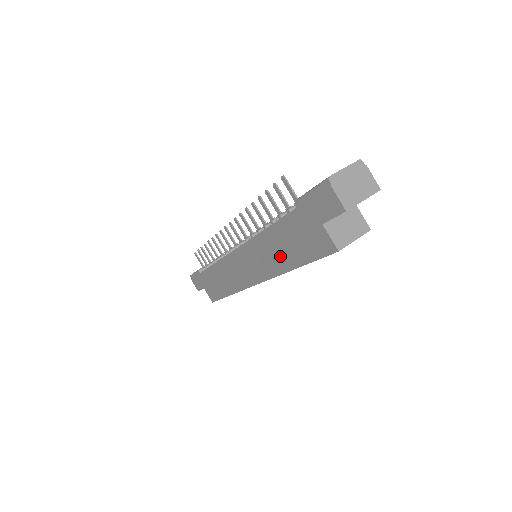
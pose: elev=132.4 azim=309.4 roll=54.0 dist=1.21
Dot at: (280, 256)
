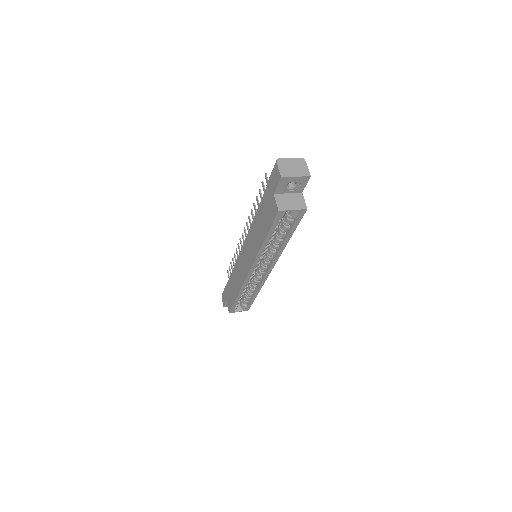
Dot at: (259, 235)
